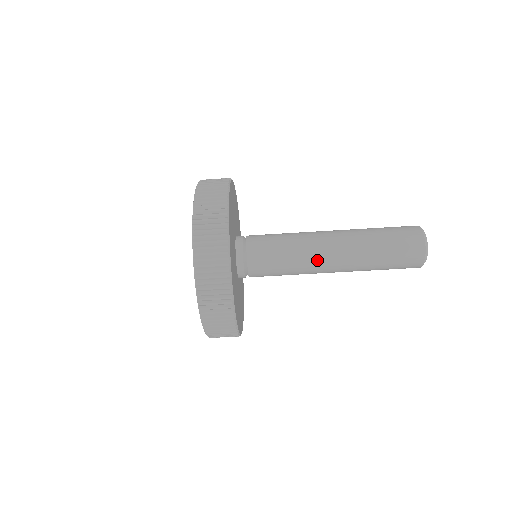
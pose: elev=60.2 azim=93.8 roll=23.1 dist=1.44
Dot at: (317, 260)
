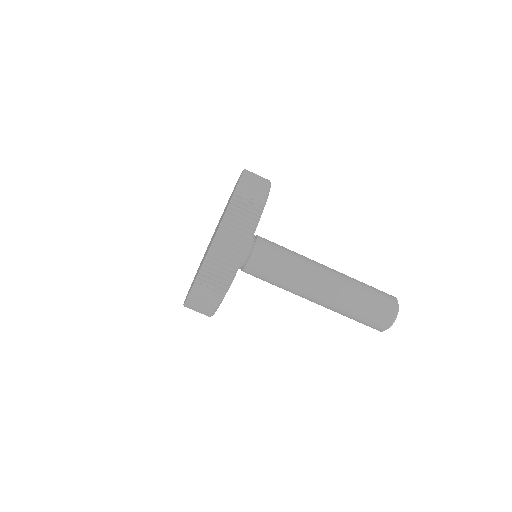
Dot at: (312, 271)
